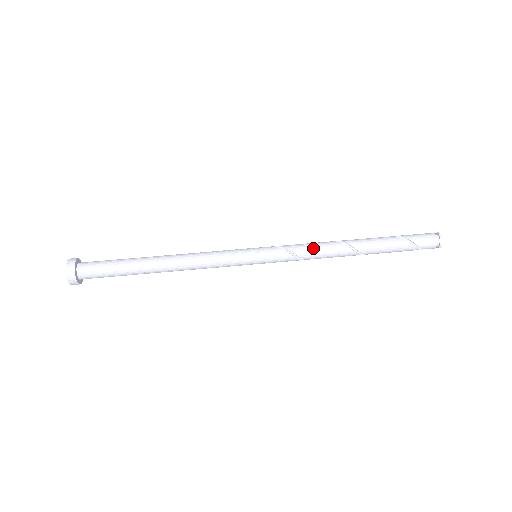
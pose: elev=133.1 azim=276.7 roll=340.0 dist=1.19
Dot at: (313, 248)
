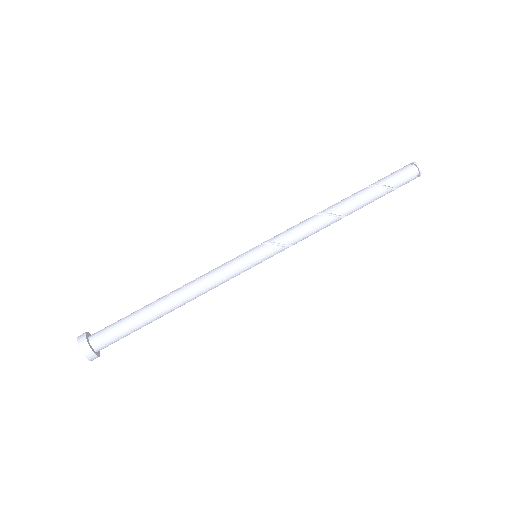
Dot at: (310, 233)
